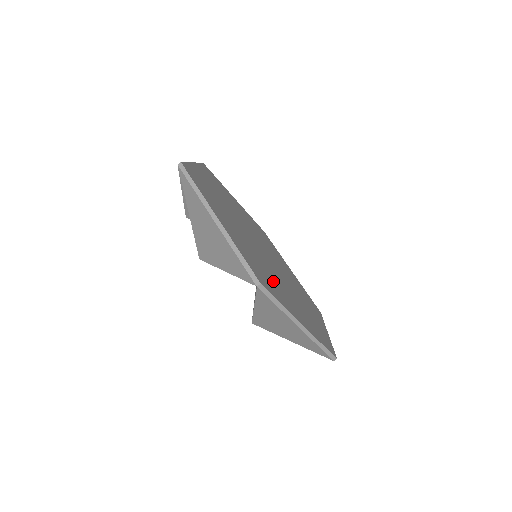
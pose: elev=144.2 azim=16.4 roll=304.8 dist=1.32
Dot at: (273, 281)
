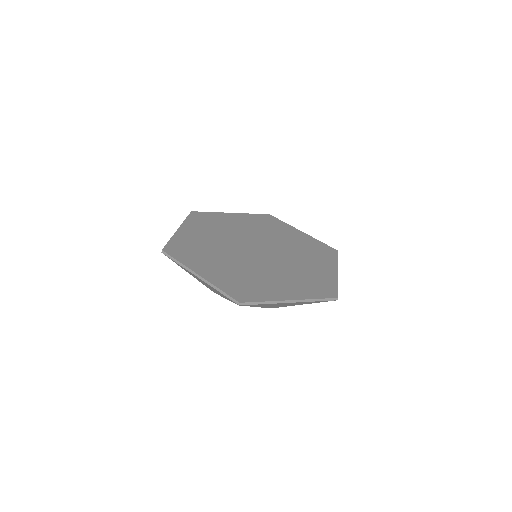
Dot at: (309, 273)
